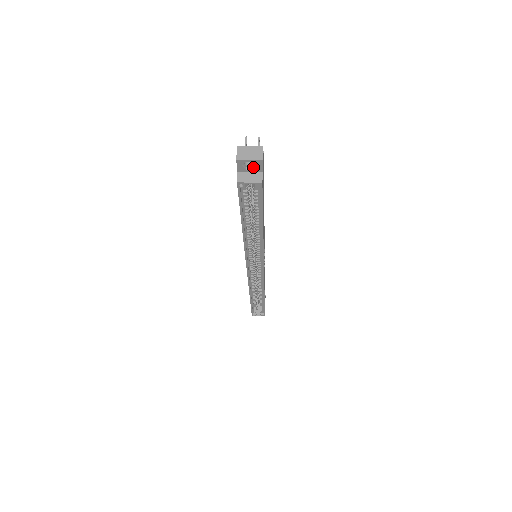
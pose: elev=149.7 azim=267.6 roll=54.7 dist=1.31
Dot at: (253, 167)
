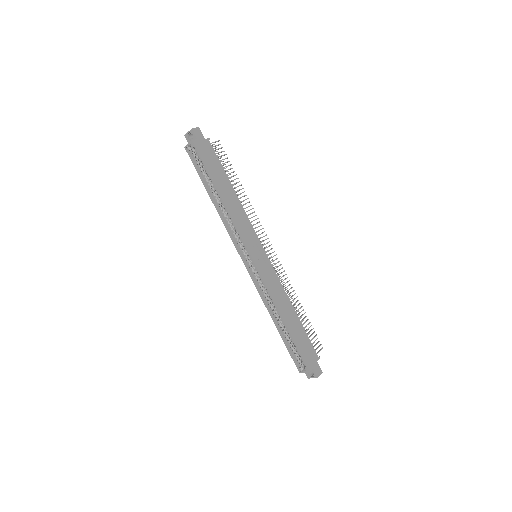
Dot at: (194, 139)
